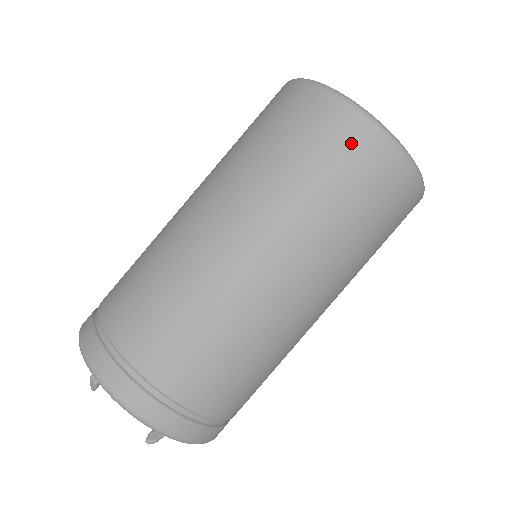
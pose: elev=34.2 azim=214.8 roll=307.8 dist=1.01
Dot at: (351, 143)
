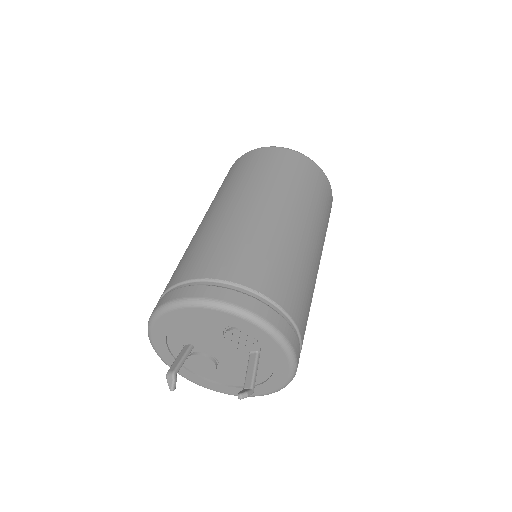
Dot at: (271, 155)
